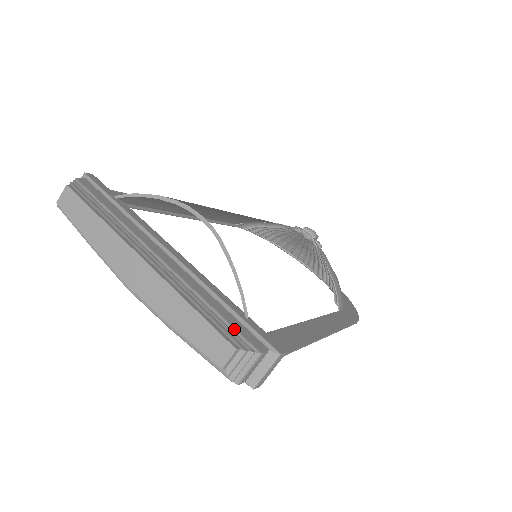
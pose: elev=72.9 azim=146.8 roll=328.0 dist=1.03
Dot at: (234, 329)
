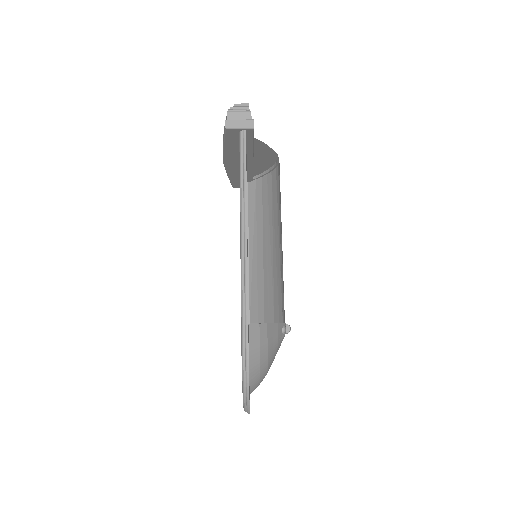
Dot at: occluded
